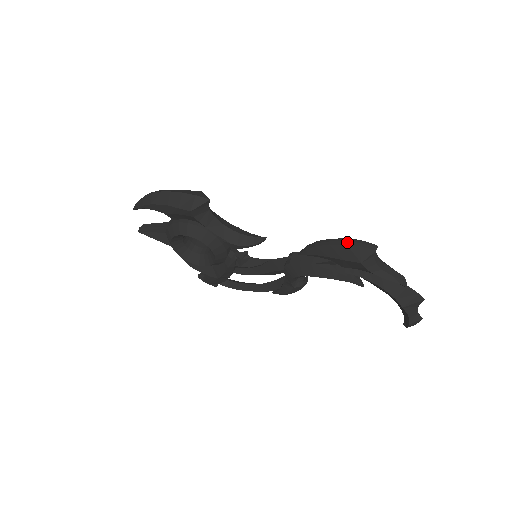
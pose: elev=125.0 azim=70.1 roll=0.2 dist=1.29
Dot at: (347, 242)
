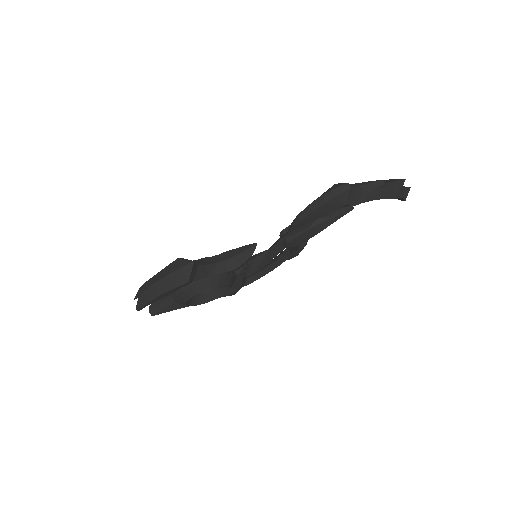
Dot at: (324, 200)
